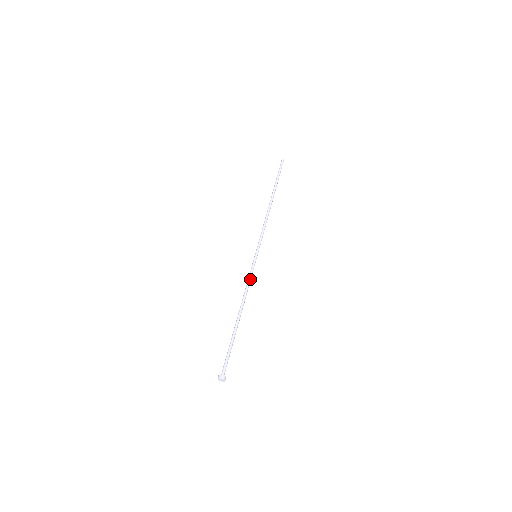
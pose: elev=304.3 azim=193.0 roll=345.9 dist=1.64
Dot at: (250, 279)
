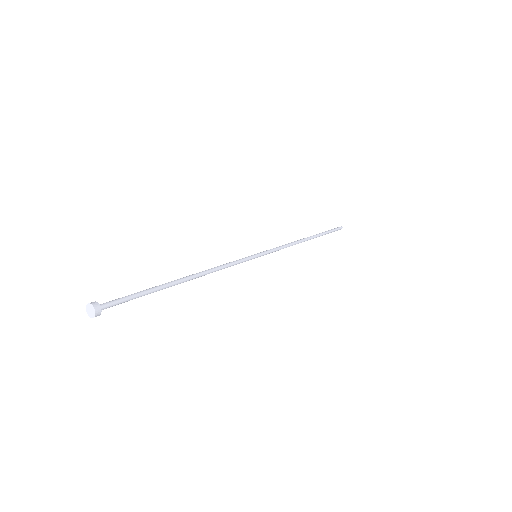
Dot at: (232, 264)
